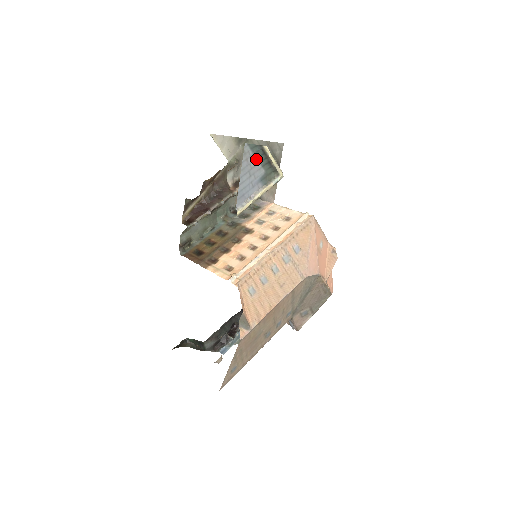
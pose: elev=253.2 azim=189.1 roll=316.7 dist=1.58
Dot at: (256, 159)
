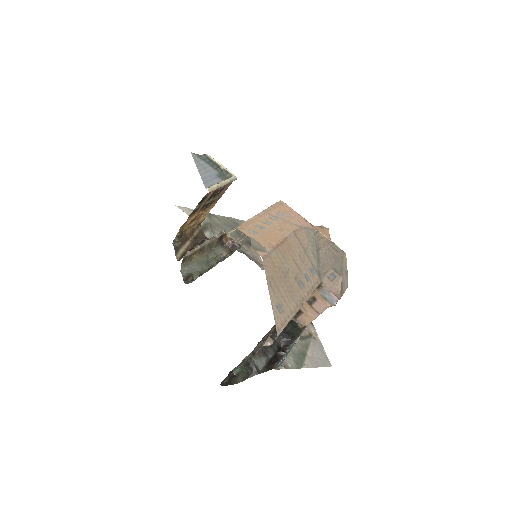
Dot at: (206, 164)
